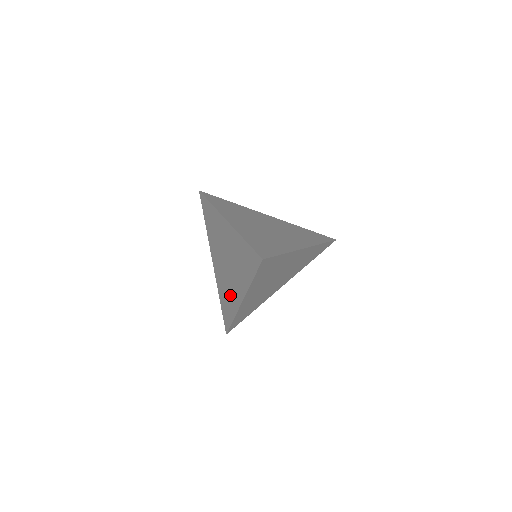
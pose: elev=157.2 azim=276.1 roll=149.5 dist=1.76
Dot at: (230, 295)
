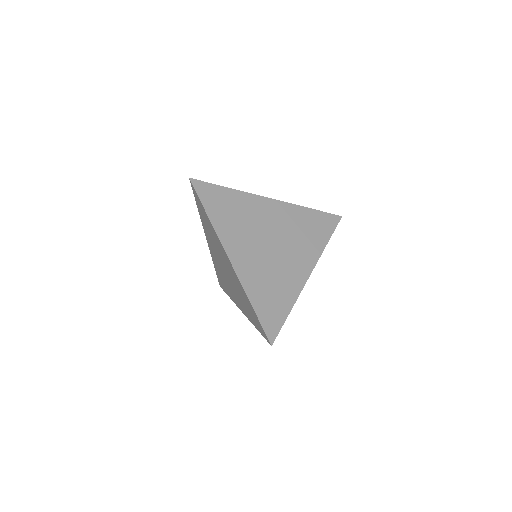
Dot at: (228, 287)
